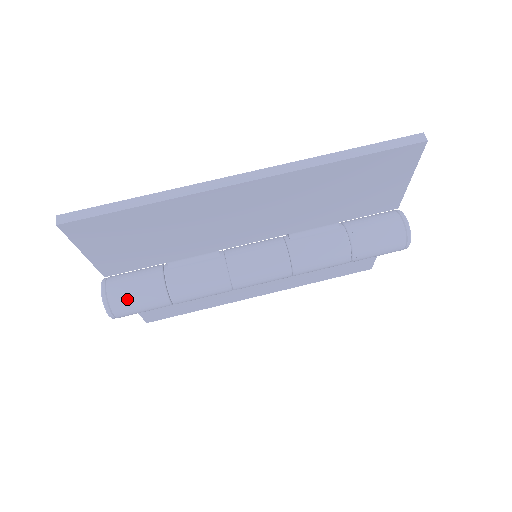
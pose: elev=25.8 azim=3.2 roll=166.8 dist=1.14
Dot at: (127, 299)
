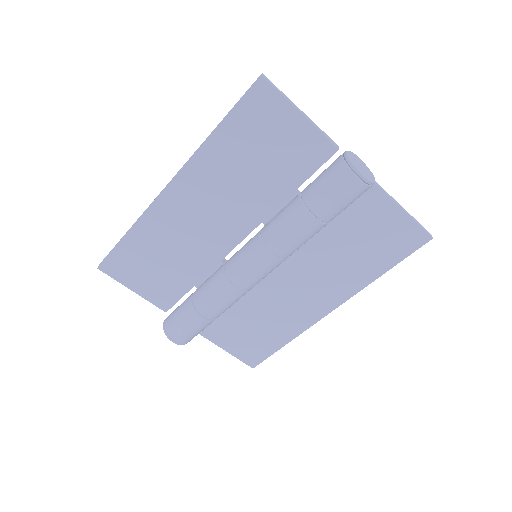
Dot at: (174, 322)
